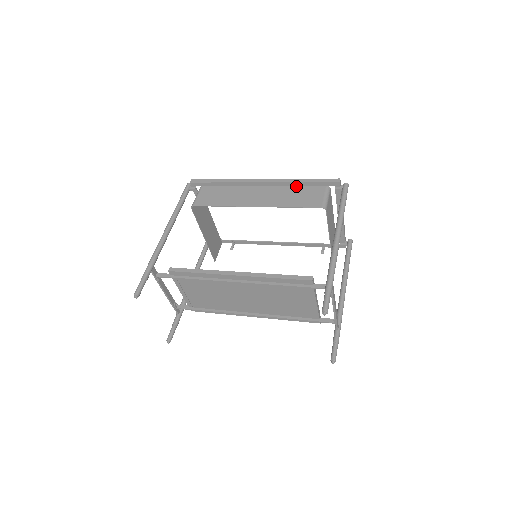
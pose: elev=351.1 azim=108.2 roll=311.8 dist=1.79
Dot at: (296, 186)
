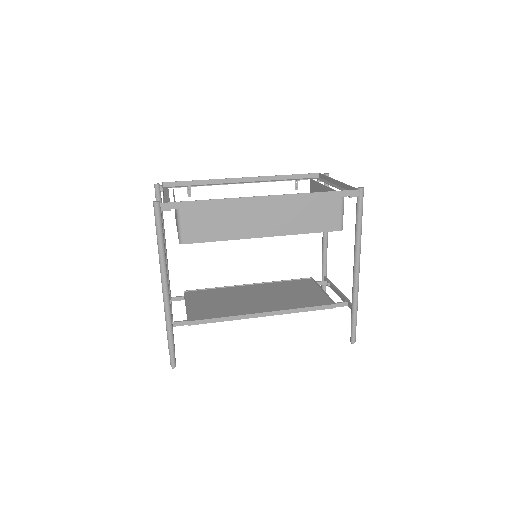
Dot at: (307, 199)
